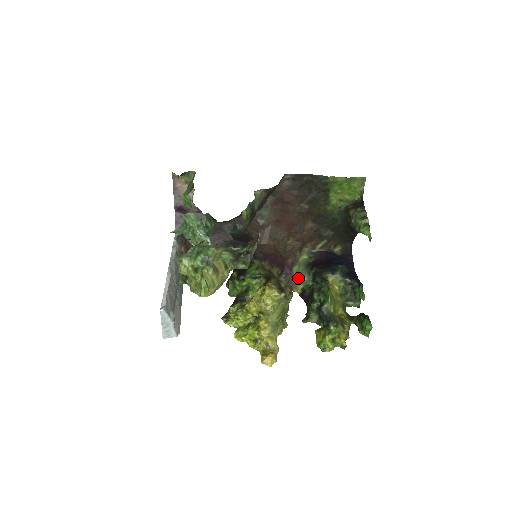
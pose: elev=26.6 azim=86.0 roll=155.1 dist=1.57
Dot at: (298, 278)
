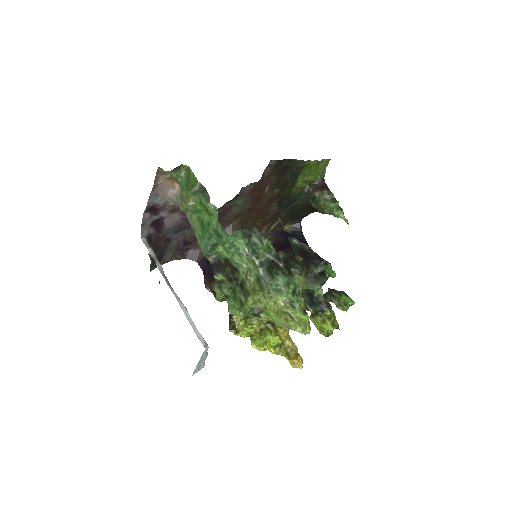
Dot at: occluded
